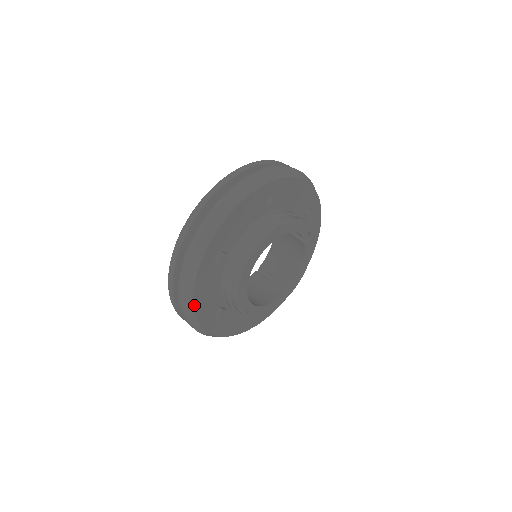
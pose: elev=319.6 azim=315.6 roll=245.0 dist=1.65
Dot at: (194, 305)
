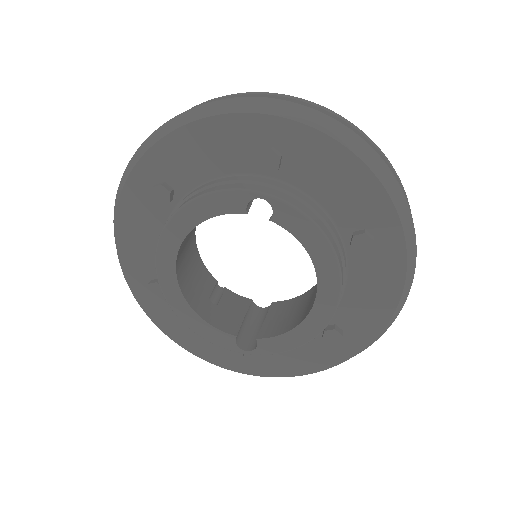
Dot at: (182, 346)
